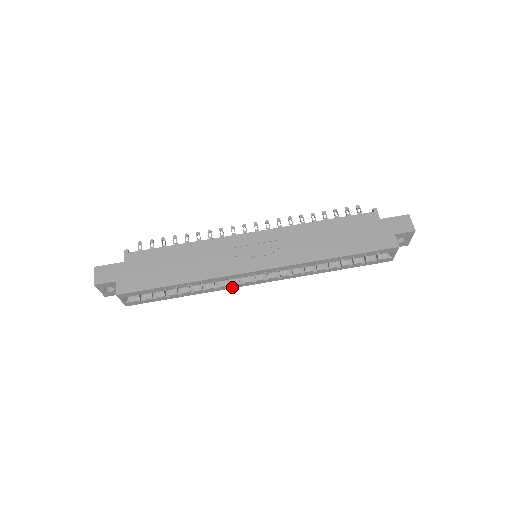
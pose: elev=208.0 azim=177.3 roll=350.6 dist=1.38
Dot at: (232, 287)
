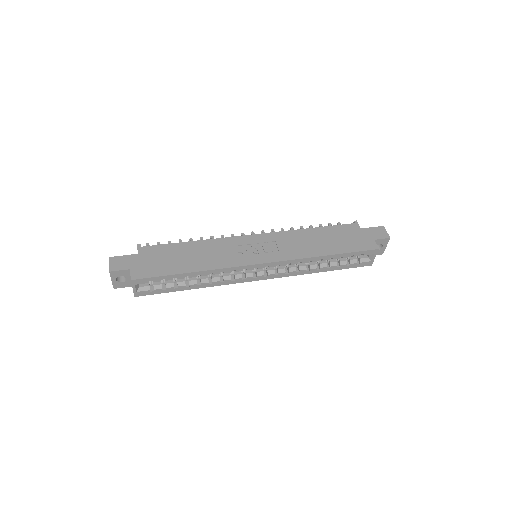
Dot at: (235, 282)
